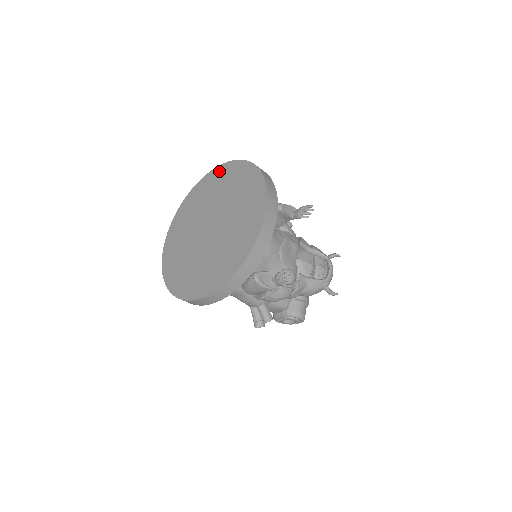
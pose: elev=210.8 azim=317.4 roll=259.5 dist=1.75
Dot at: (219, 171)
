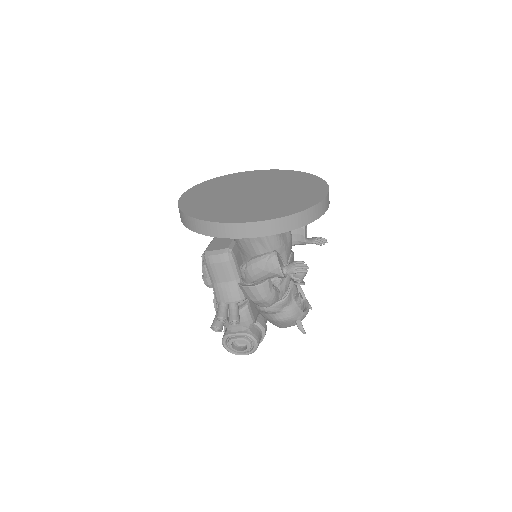
Dot at: (265, 171)
